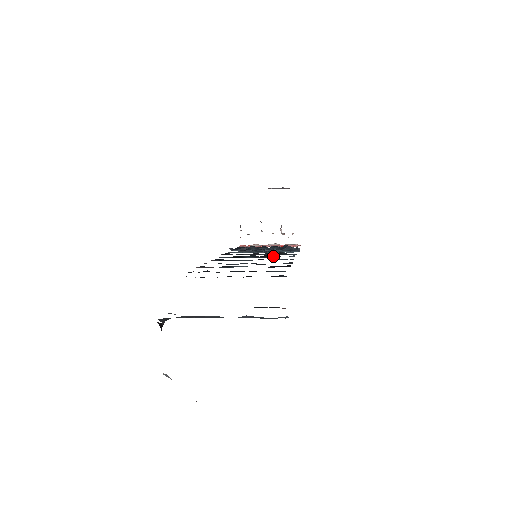
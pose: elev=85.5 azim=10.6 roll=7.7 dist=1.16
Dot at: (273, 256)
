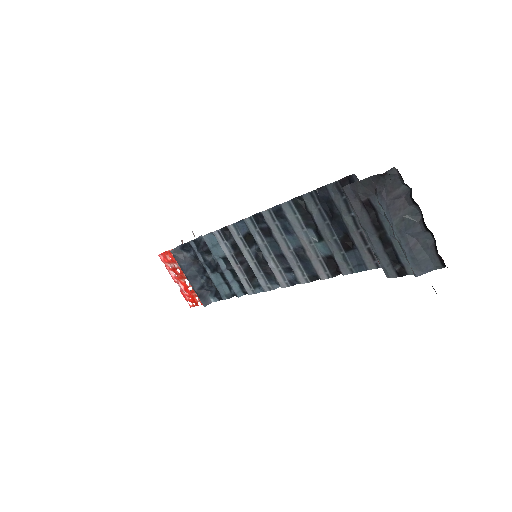
Dot at: (268, 270)
